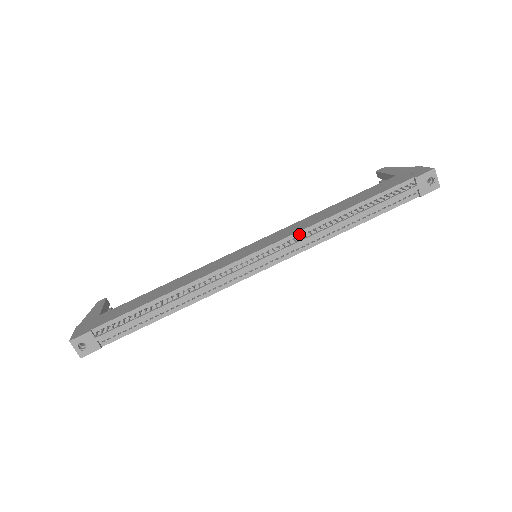
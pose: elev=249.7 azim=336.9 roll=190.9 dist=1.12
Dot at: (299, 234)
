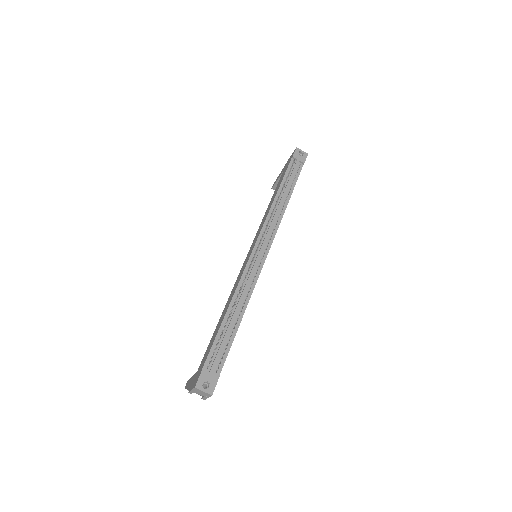
Dot at: (267, 221)
